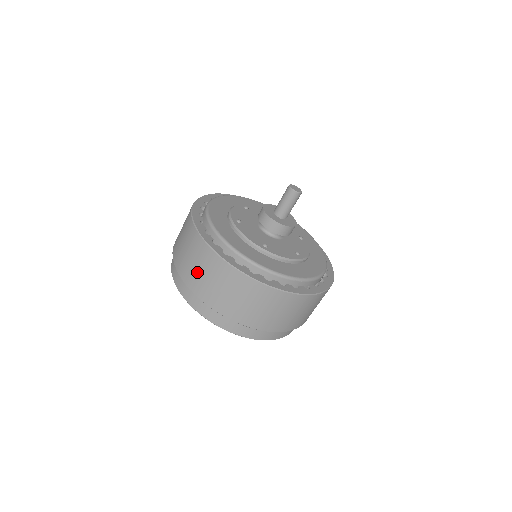
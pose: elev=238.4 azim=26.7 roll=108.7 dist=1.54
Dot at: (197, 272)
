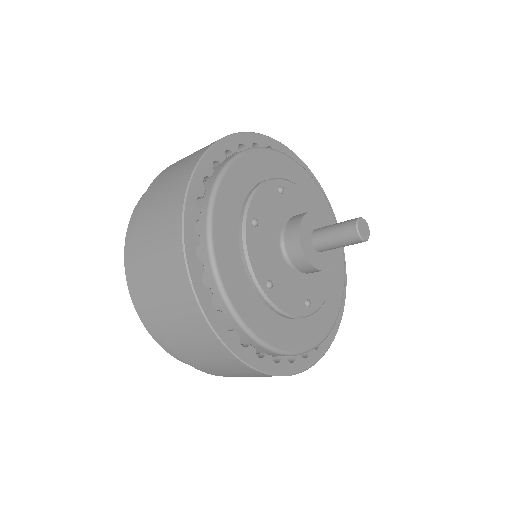
Dot at: (228, 373)
